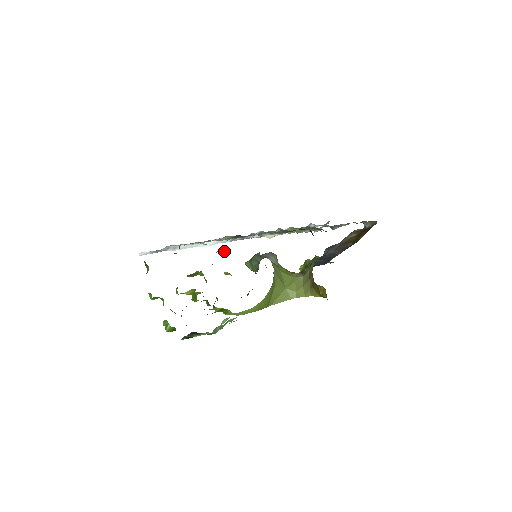
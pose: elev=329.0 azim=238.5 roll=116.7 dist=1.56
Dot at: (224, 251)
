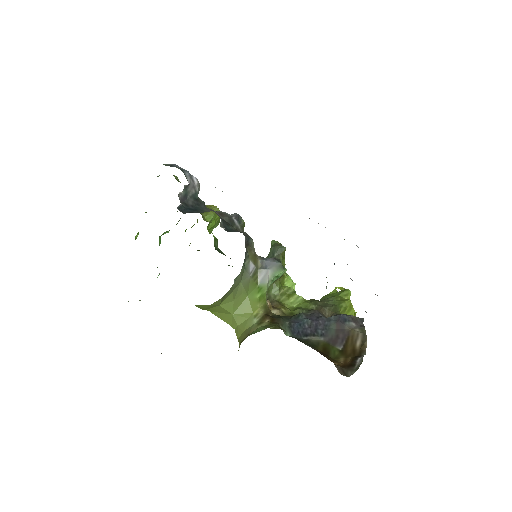
Dot at: (241, 220)
